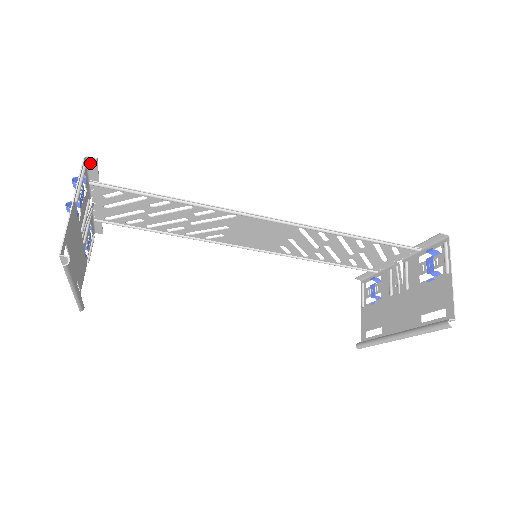
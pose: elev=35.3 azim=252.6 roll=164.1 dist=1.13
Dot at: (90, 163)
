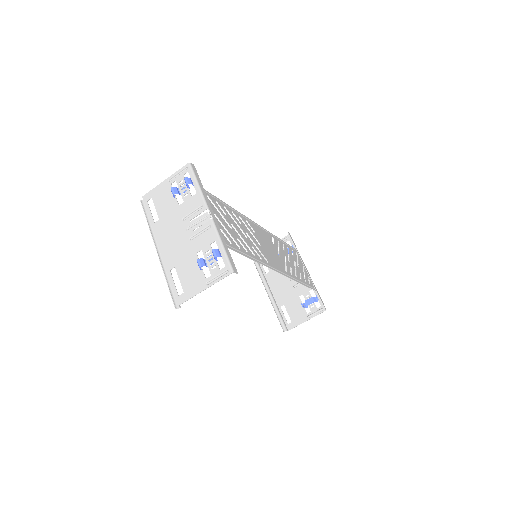
Dot at: (232, 266)
